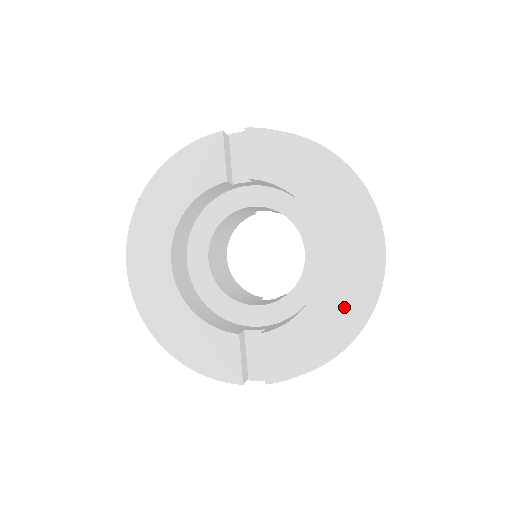
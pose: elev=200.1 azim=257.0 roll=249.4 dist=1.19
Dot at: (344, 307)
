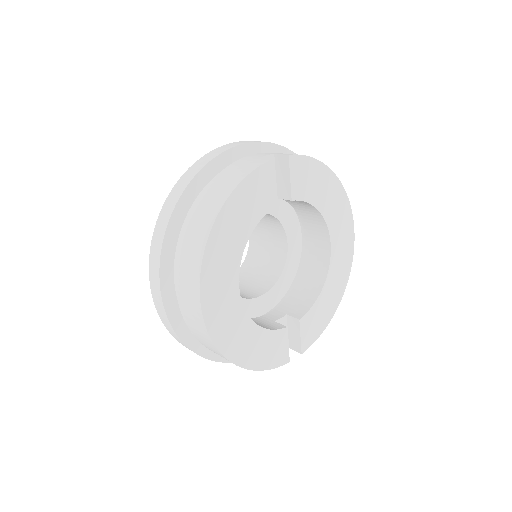
Dot at: (340, 281)
